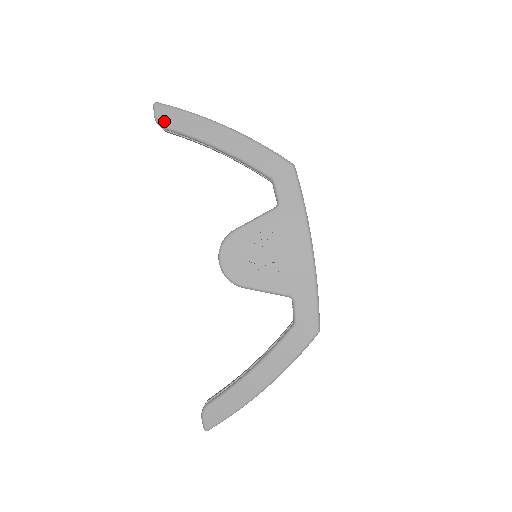
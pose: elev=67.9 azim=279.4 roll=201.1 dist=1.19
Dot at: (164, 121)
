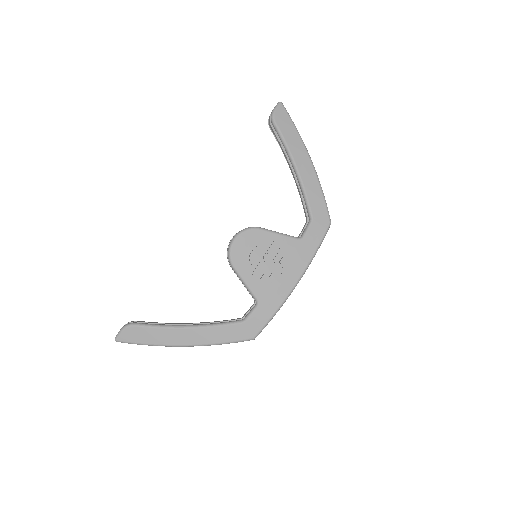
Dot at: (277, 119)
